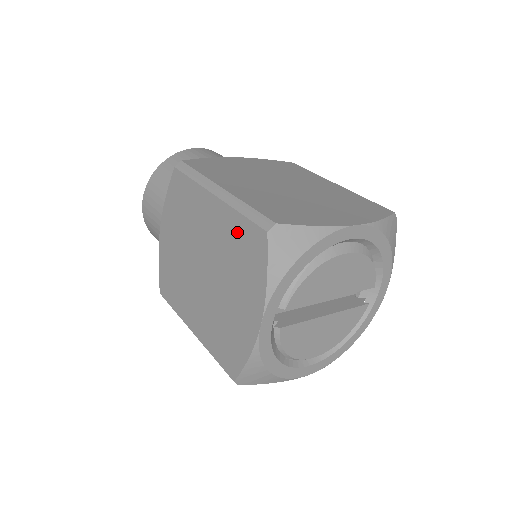
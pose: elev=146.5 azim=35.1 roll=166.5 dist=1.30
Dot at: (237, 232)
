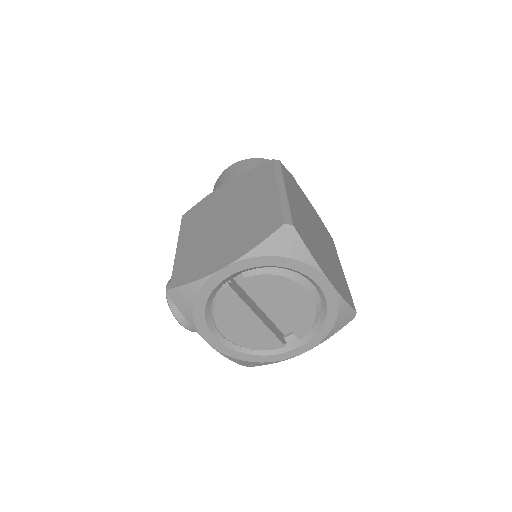
Dot at: (268, 213)
